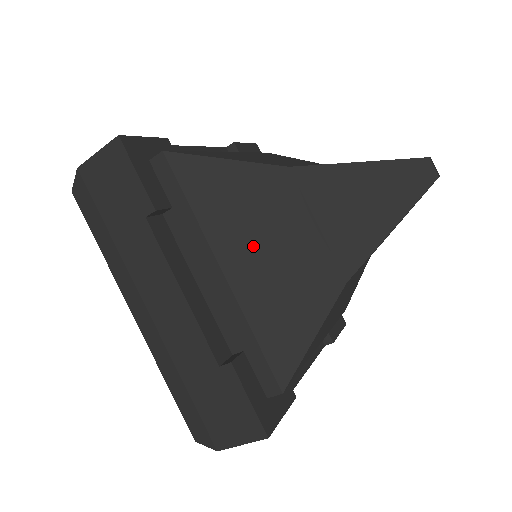
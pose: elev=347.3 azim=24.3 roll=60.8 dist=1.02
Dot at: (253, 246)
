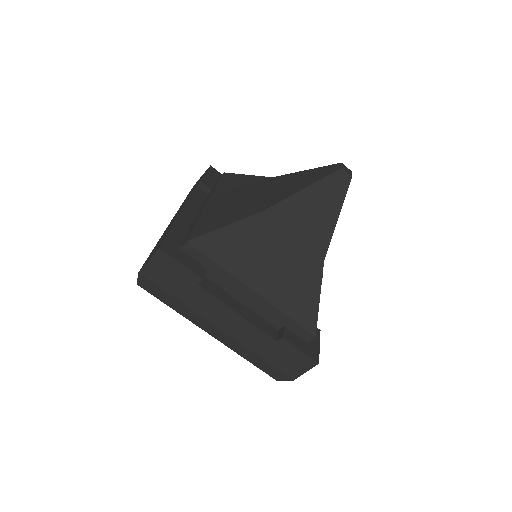
Dot at: (264, 268)
